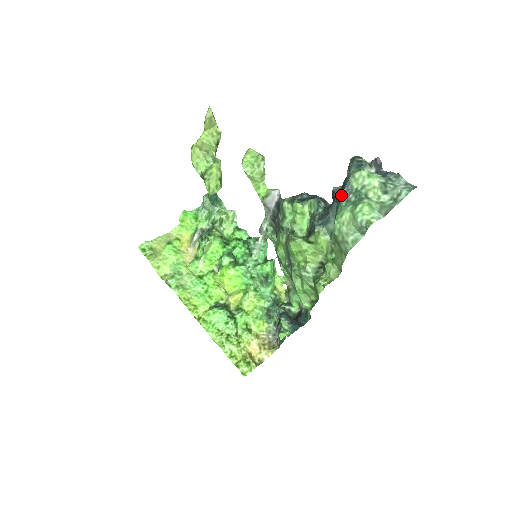
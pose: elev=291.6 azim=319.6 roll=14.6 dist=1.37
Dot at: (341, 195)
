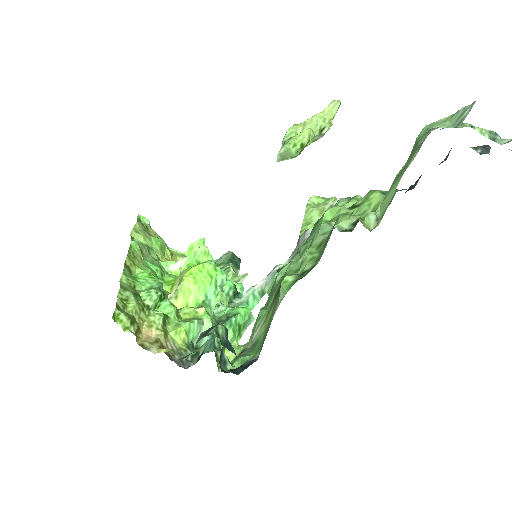
Dot at: occluded
